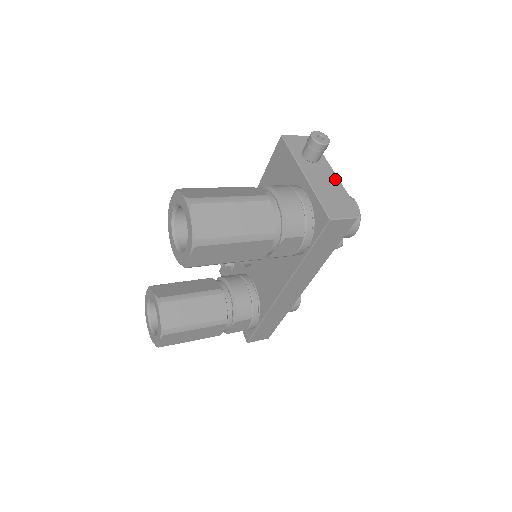
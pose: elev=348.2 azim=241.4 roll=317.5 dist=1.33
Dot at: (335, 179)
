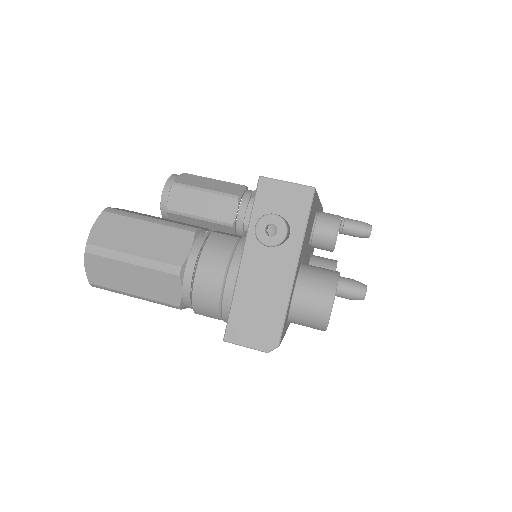
Dot at: (286, 282)
